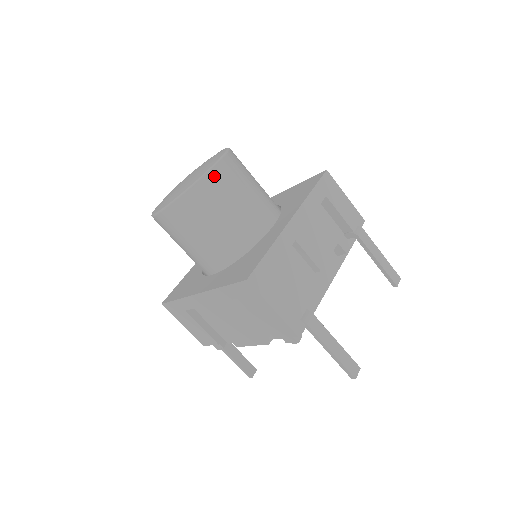
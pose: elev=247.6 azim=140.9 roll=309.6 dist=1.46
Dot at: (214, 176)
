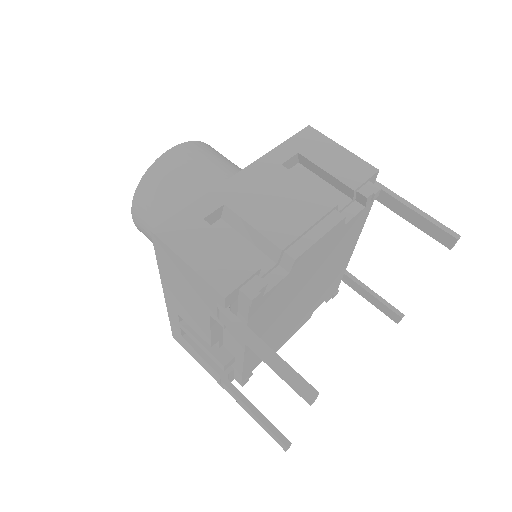
Dot at: occluded
